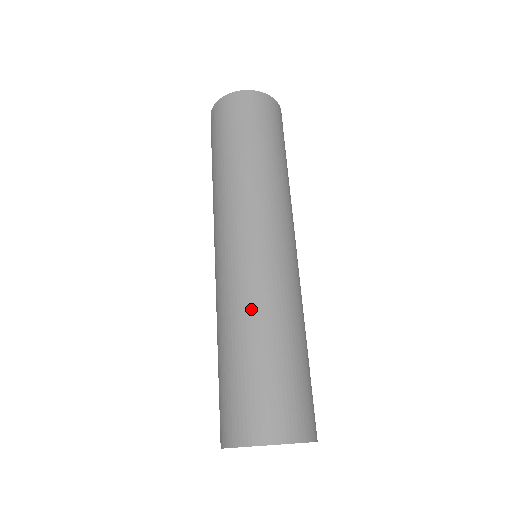
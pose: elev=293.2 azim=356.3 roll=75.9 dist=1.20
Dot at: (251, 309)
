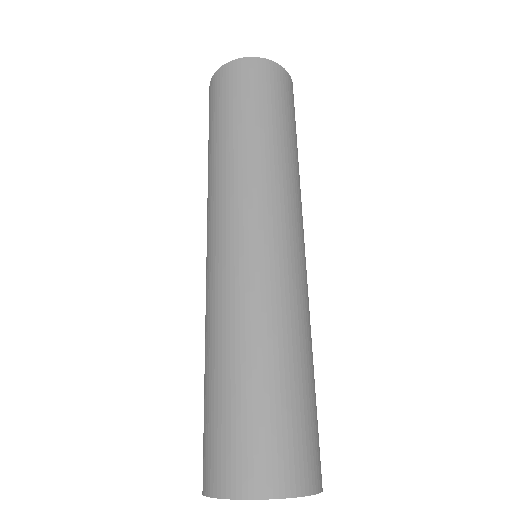
Dot at: (223, 326)
